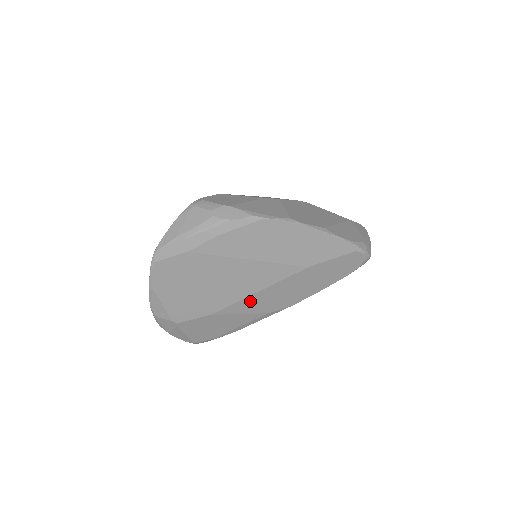
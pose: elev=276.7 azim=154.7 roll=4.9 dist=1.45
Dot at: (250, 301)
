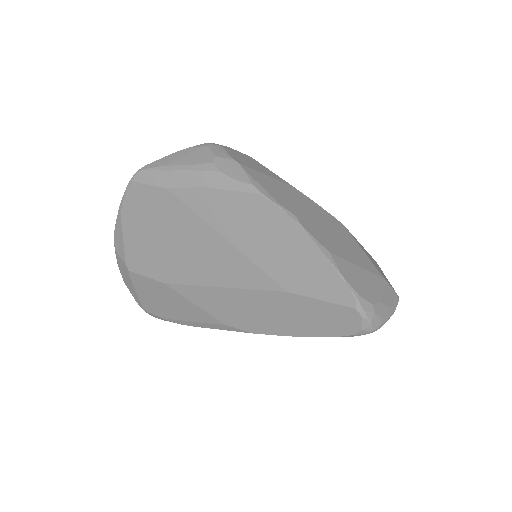
Dot at: (209, 294)
